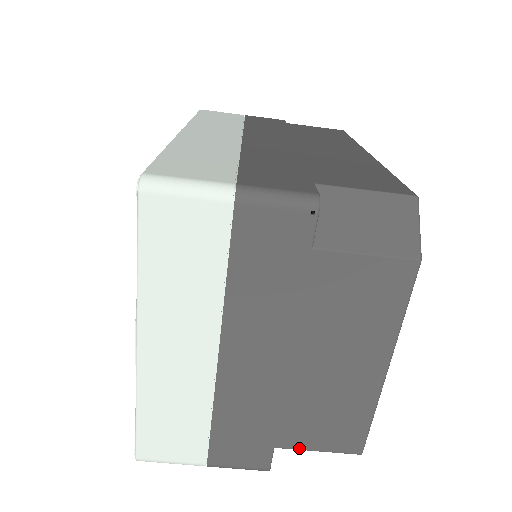
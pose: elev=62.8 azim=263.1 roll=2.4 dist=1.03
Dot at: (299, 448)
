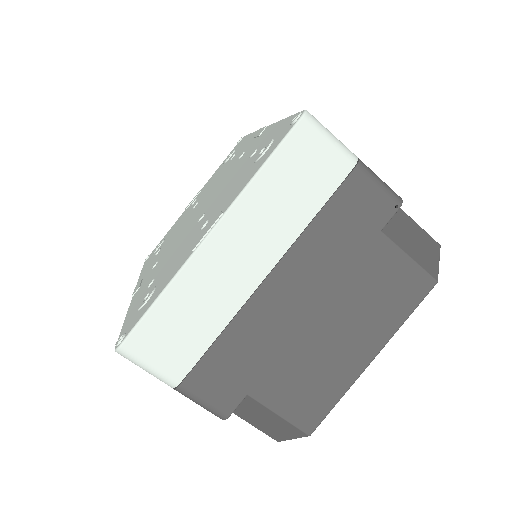
Dot at: (267, 405)
